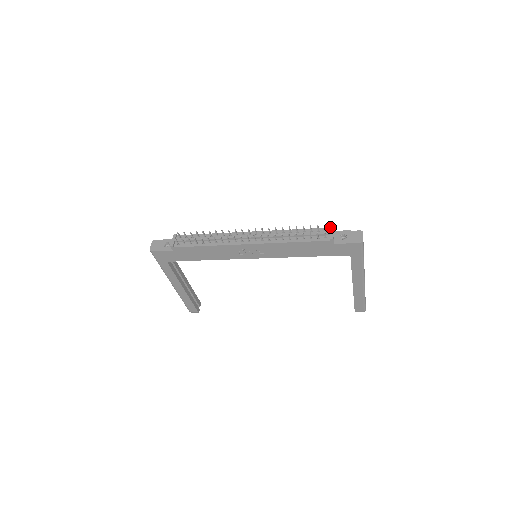
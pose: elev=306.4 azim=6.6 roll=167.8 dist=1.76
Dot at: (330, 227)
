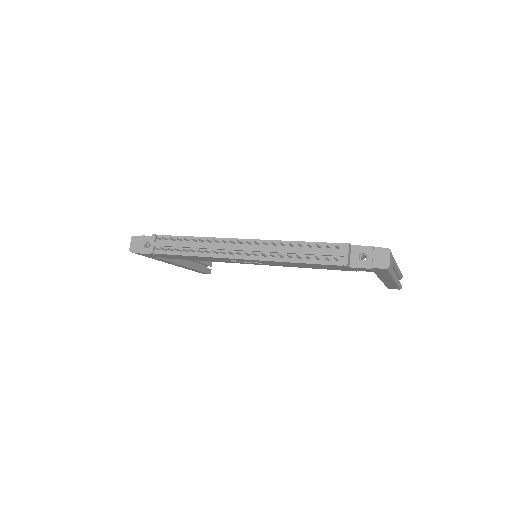
Dot at: (344, 245)
